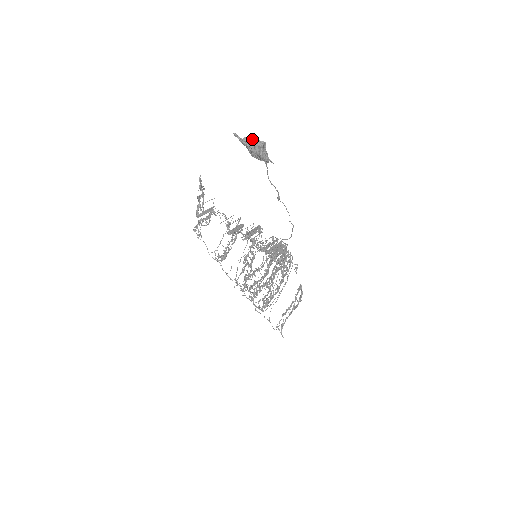
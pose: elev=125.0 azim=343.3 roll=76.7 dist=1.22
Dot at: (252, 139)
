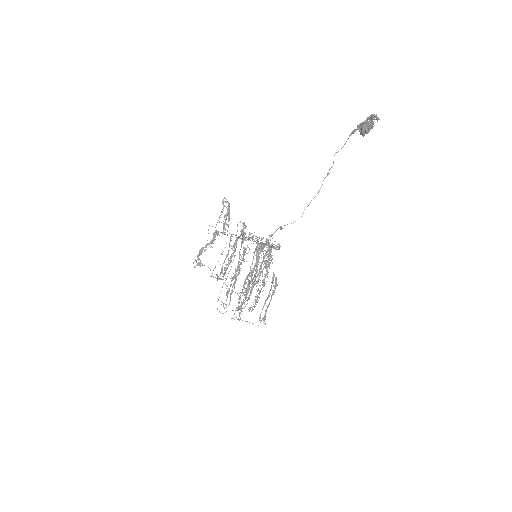
Dot at: (371, 119)
